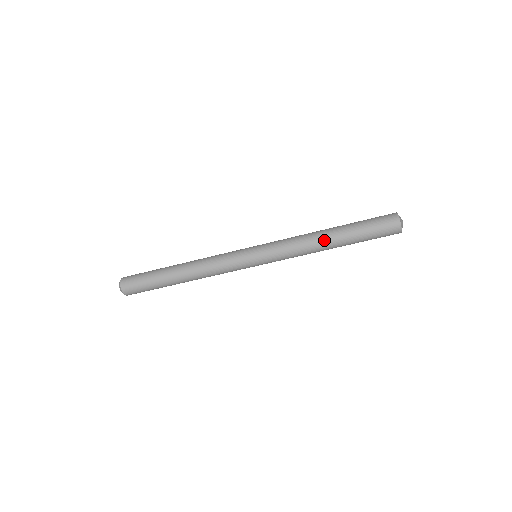
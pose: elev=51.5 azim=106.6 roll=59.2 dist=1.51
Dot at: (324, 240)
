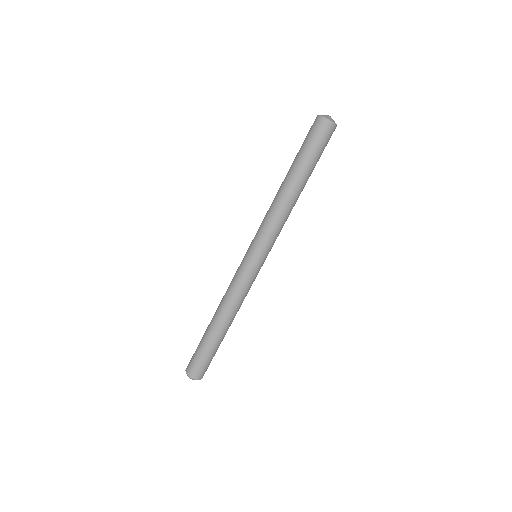
Dot at: (293, 195)
